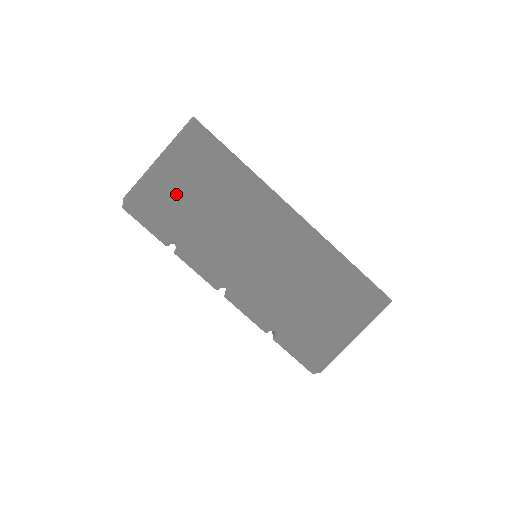
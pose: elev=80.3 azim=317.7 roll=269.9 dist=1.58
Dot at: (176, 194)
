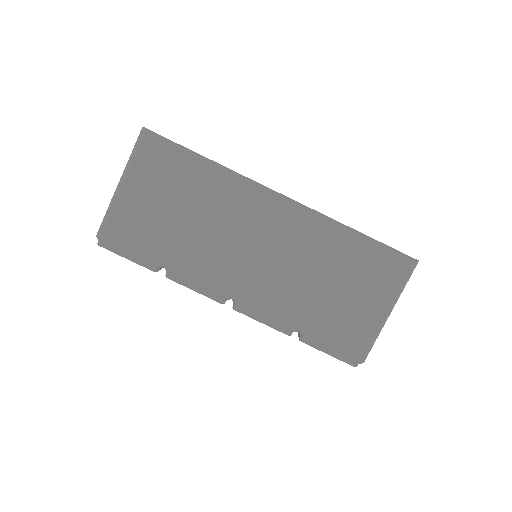
Dot at: (149, 214)
